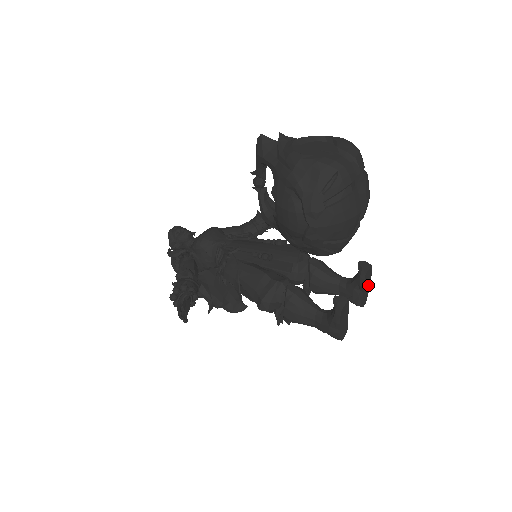
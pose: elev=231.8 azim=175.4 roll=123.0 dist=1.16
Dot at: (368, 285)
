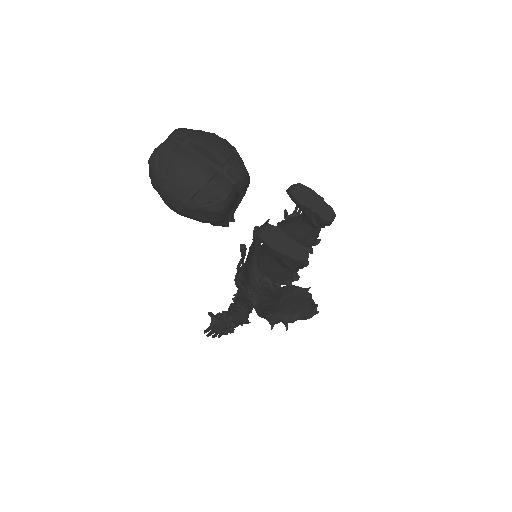
Dot at: (317, 200)
